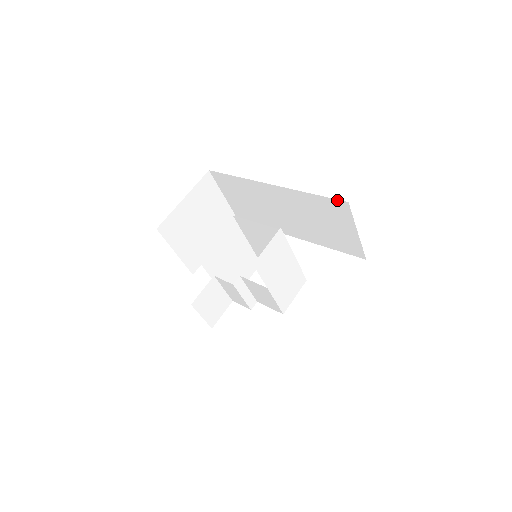
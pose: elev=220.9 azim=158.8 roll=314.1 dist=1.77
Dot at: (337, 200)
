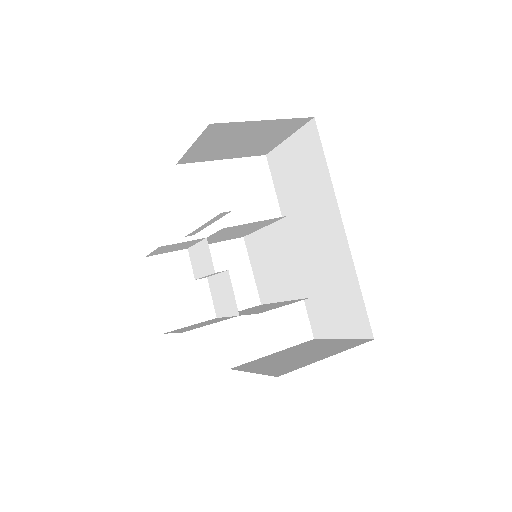
Dot at: (369, 324)
